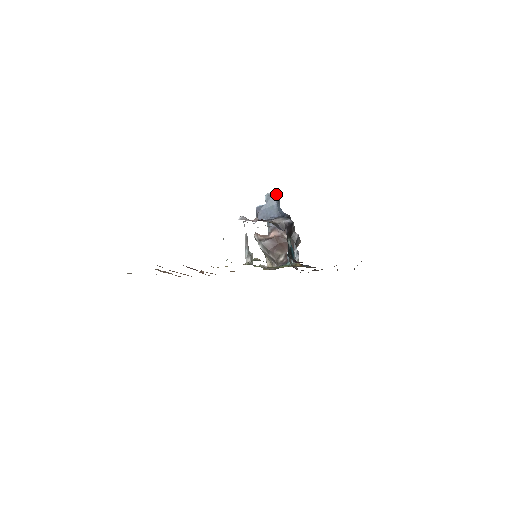
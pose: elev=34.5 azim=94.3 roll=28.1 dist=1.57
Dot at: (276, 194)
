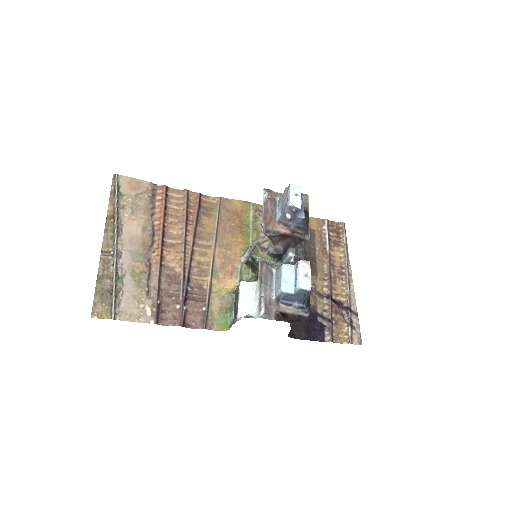
Dot at: occluded
